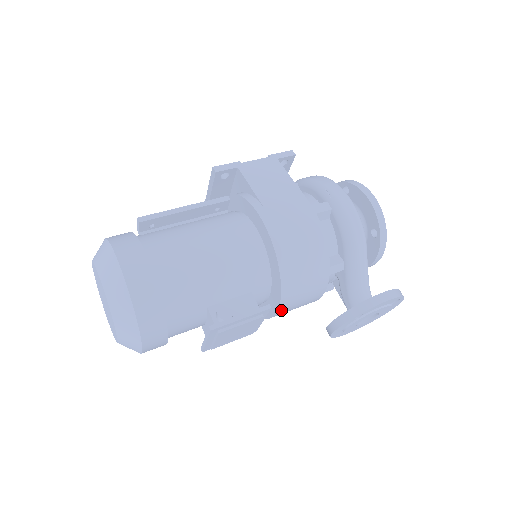
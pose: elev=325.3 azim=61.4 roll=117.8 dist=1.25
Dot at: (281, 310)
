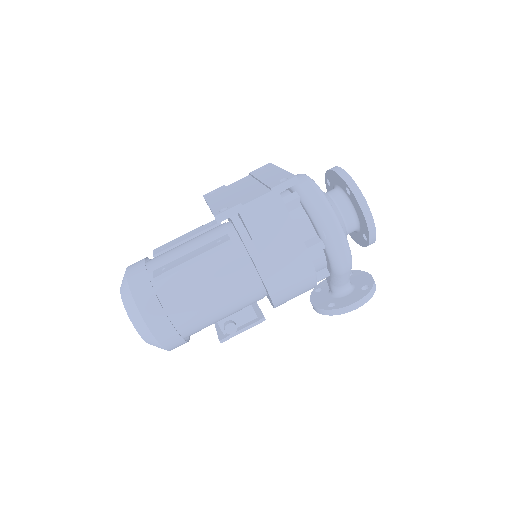
Dot at: occluded
